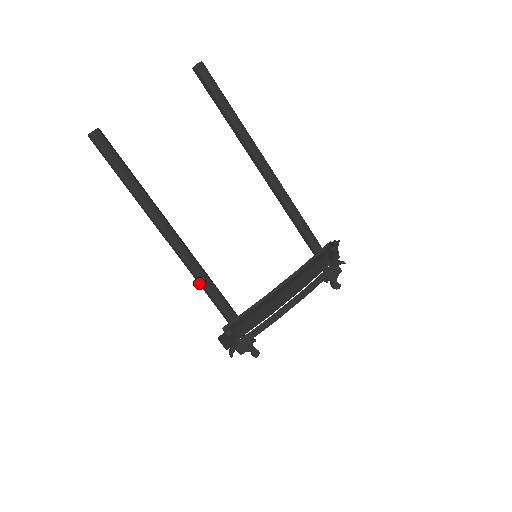
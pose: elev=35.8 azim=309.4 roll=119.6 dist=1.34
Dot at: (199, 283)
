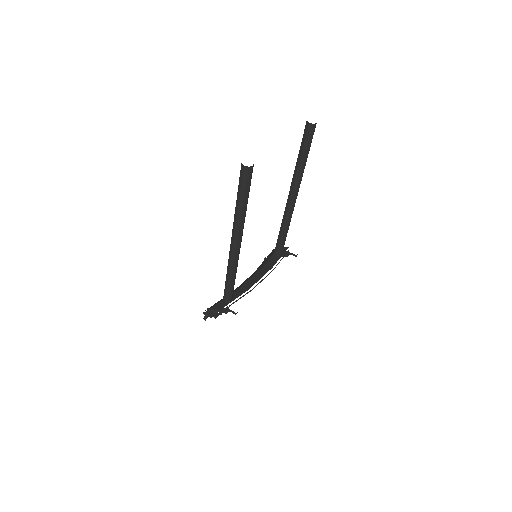
Dot at: (229, 277)
